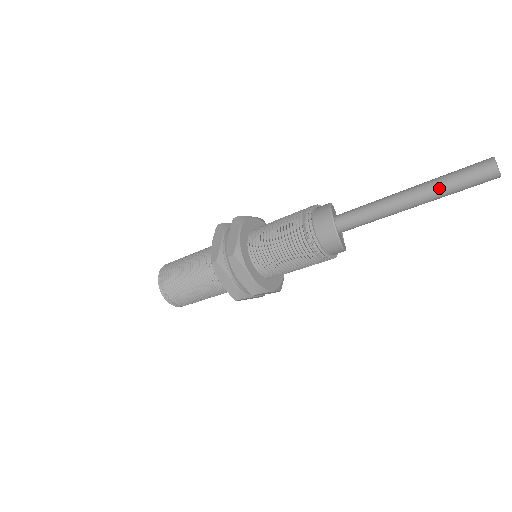
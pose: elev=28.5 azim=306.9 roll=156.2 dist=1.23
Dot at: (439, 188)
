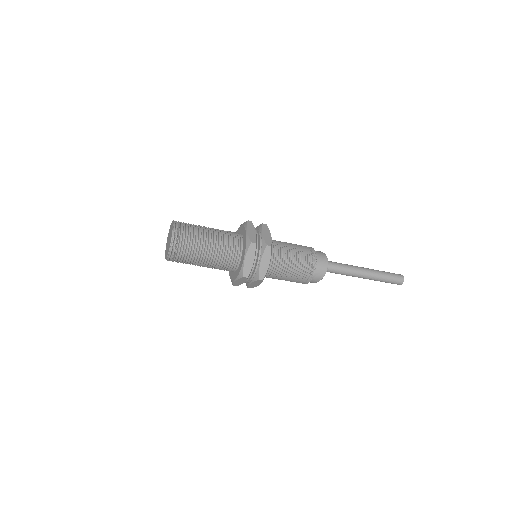
Dot at: (380, 275)
